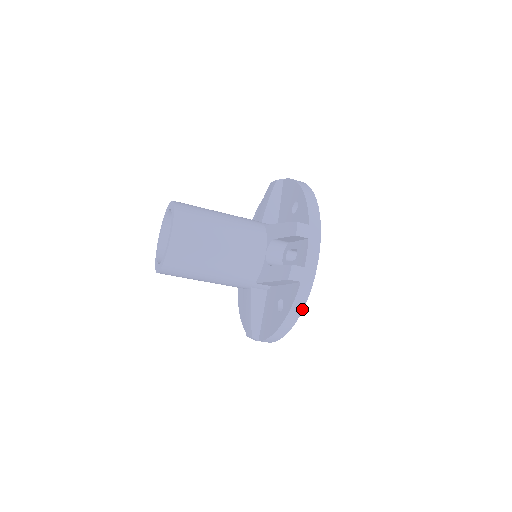
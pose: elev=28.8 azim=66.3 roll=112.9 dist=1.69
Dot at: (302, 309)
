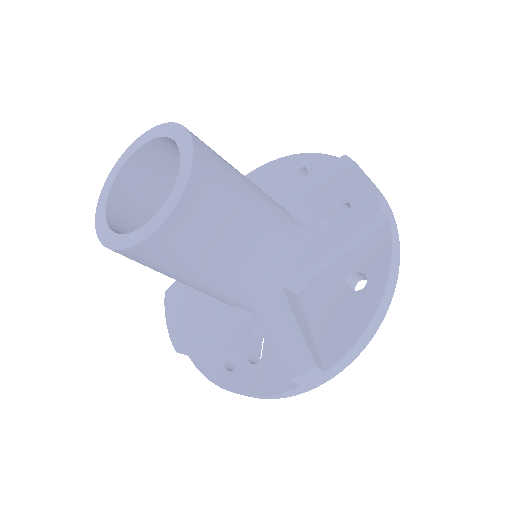
Dot at: (398, 267)
